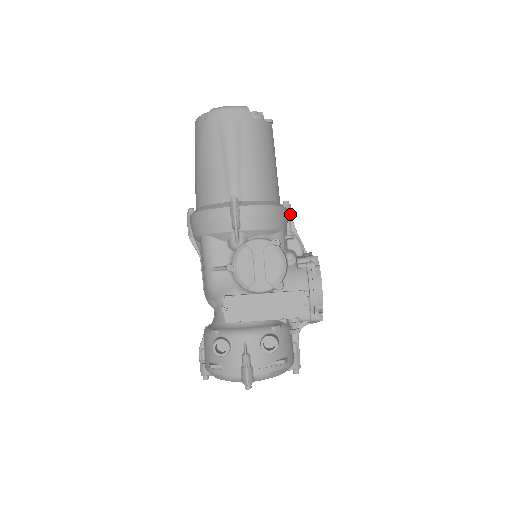
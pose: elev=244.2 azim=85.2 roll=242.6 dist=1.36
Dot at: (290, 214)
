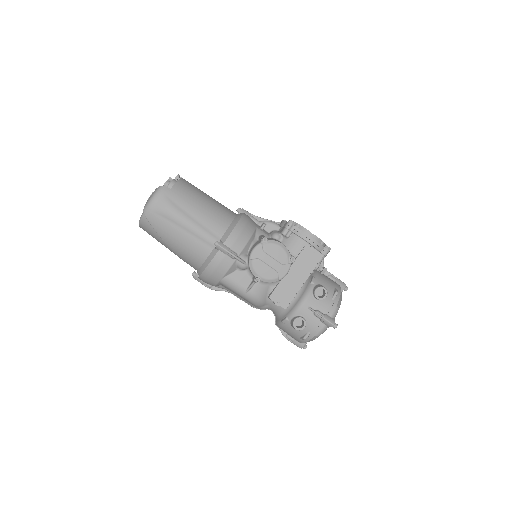
Dot at: (248, 213)
